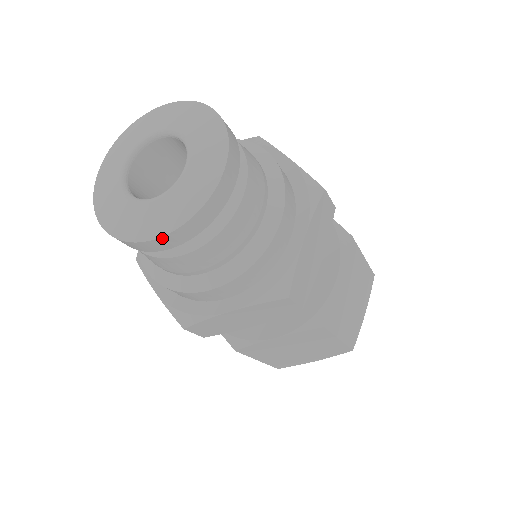
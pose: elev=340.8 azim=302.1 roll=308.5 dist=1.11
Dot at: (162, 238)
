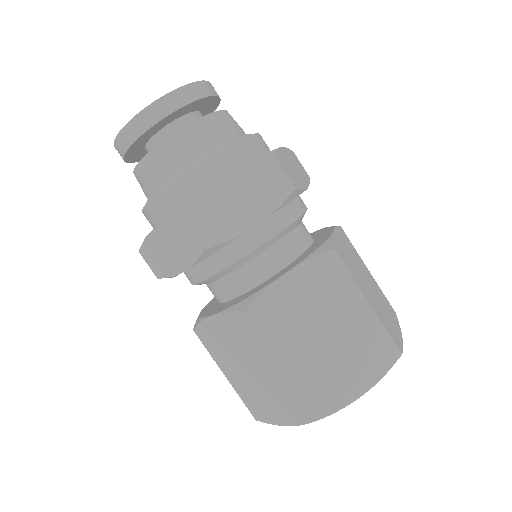
Dot at: (119, 135)
